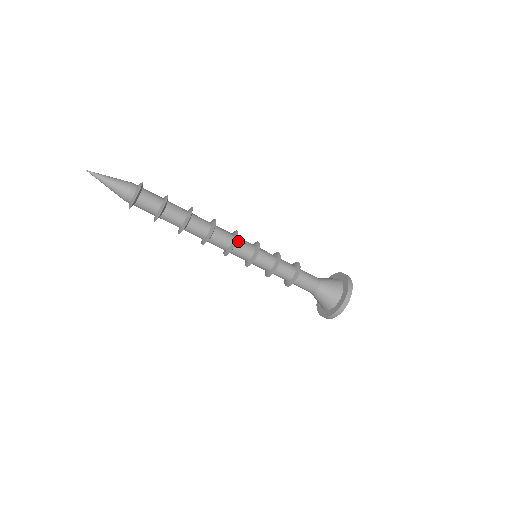
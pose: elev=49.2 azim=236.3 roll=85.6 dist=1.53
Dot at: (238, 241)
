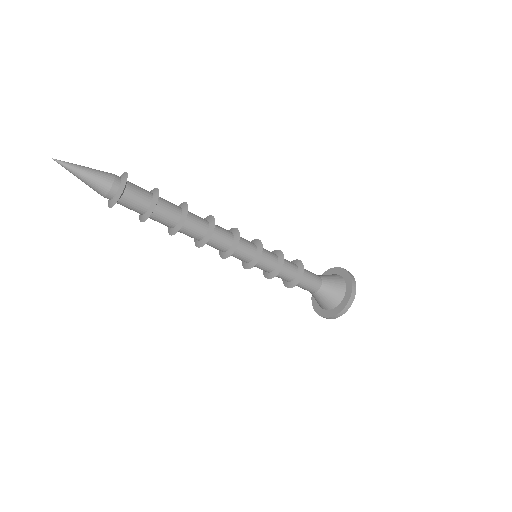
Dot at: (235, 250)
